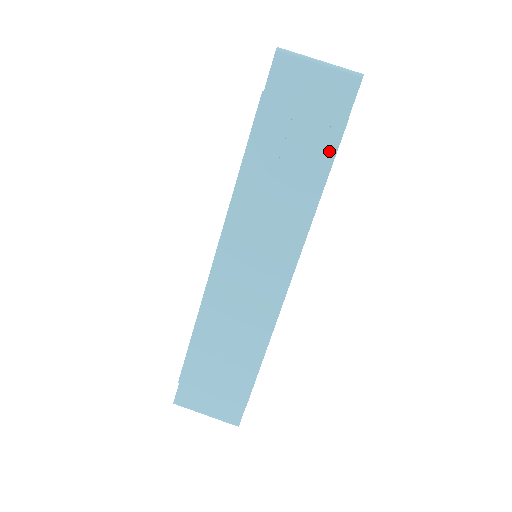
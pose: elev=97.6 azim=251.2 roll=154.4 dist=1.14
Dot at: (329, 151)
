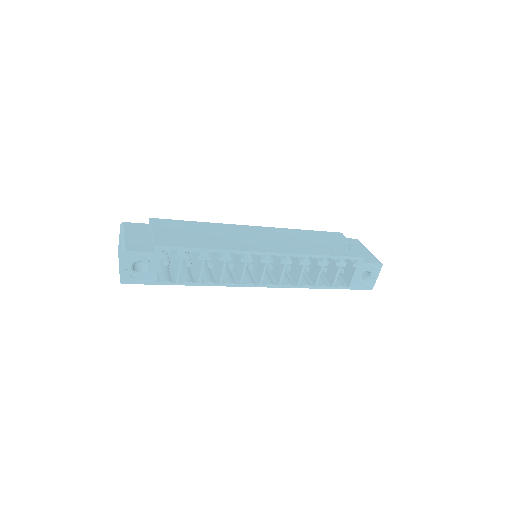
Dot at: (345, 254)
